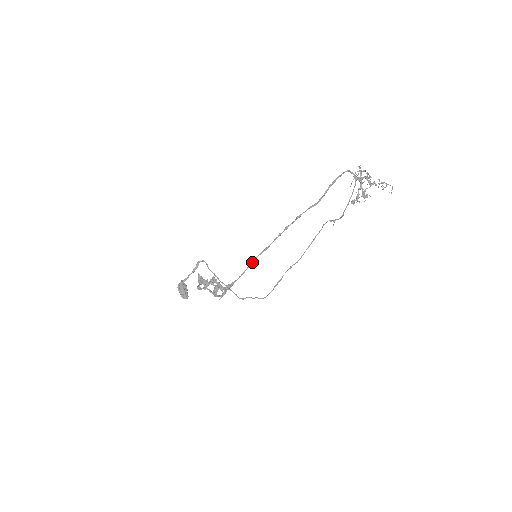
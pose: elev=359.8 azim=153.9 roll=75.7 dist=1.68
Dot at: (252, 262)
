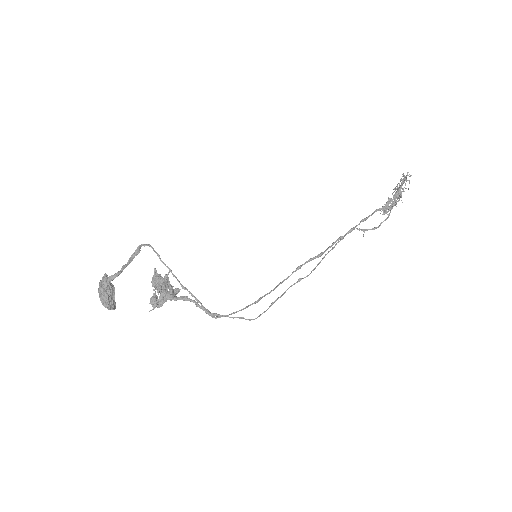
Dot at: (296, 270)
